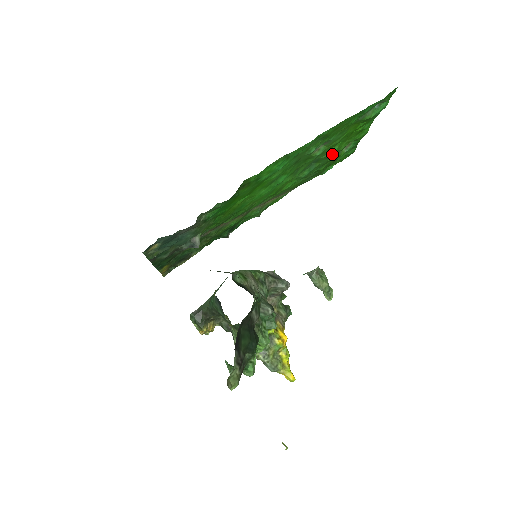
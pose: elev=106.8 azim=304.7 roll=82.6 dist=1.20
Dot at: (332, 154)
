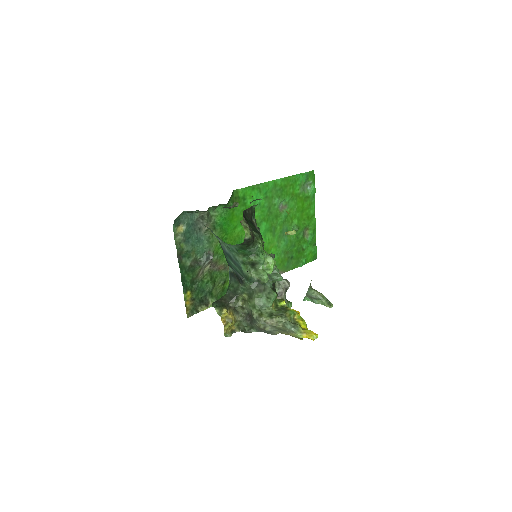
Dot at: (295, 226)
